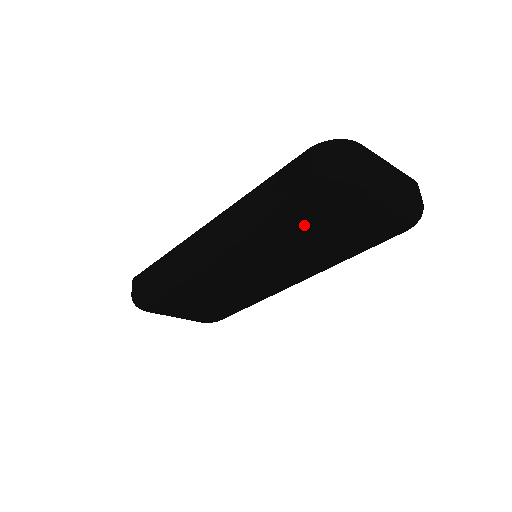
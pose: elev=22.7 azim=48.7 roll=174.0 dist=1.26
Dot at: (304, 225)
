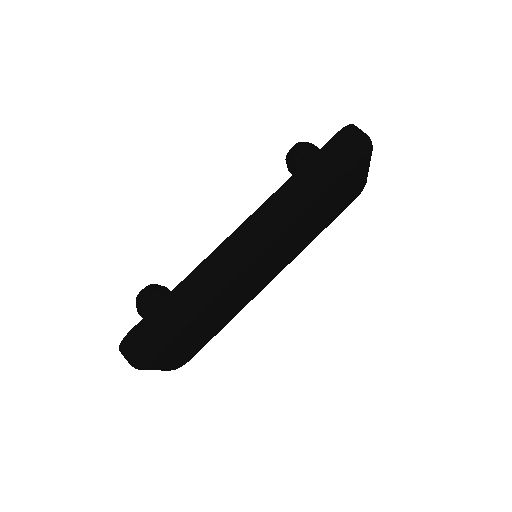
Dot at: (329, 199)
